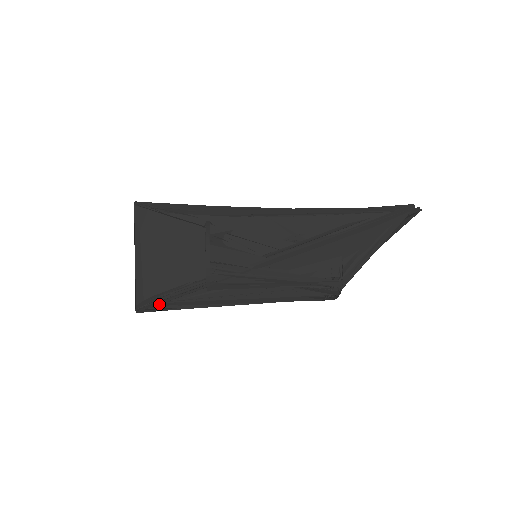
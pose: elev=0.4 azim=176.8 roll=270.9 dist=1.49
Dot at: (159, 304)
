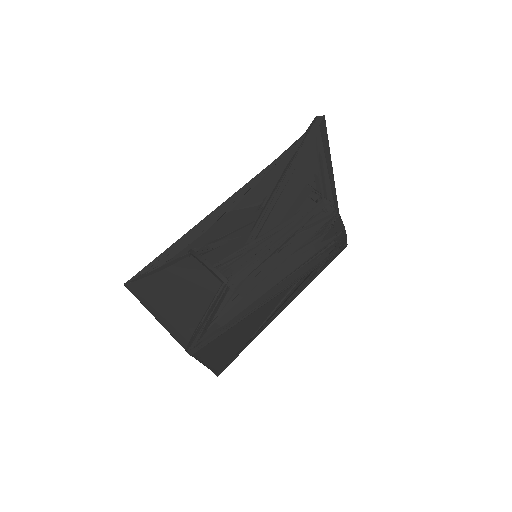
Dot at: (204, 334)
